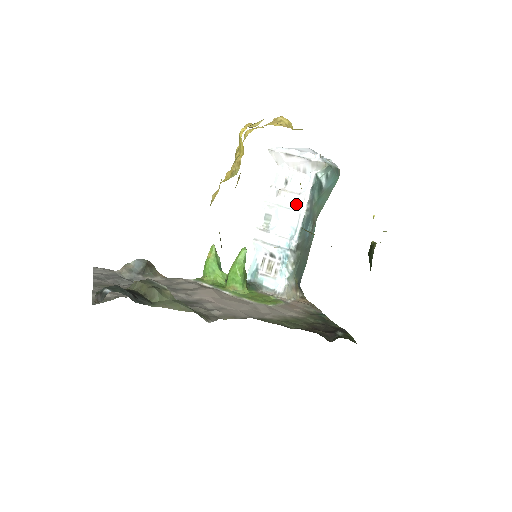
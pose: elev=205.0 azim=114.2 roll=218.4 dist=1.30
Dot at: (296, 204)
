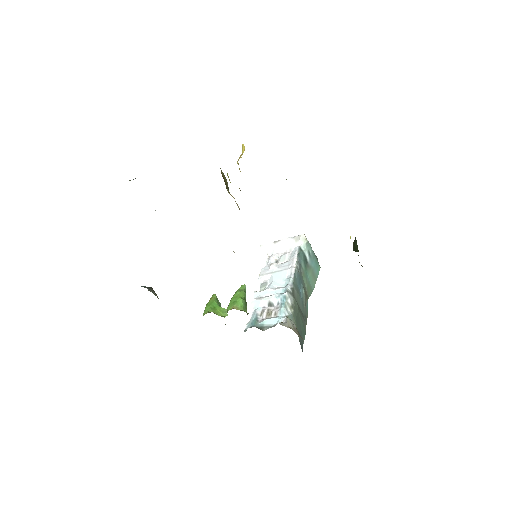
Dot at: (287, 266)
